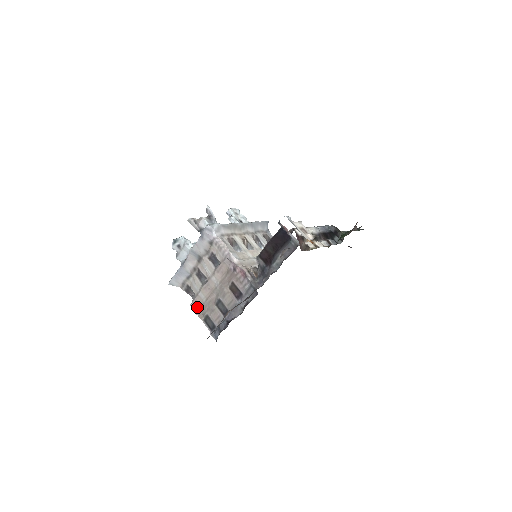
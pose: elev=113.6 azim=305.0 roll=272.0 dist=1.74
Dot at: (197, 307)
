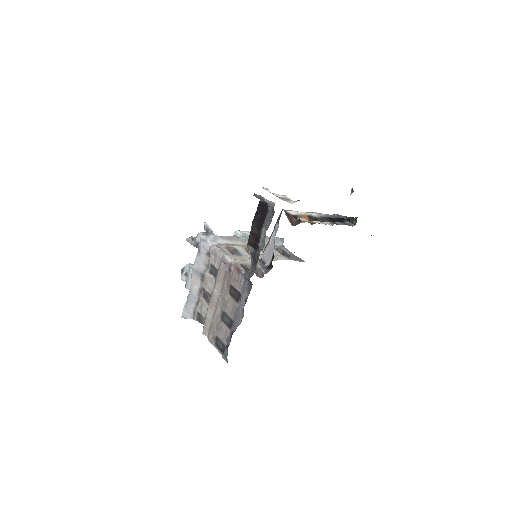
Dot at: (208, 332)
